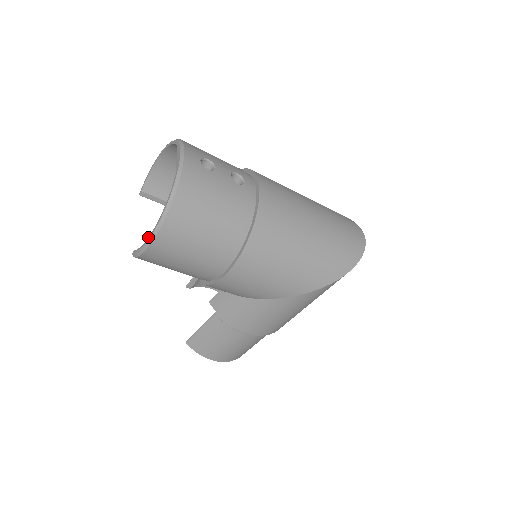
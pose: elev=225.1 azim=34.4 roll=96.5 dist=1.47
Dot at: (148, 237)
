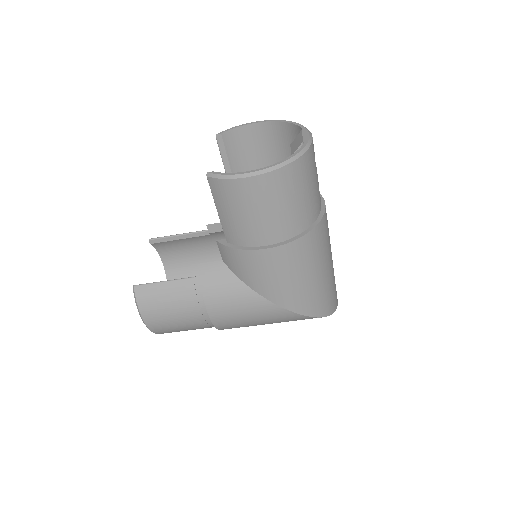
Dot at: occluded
